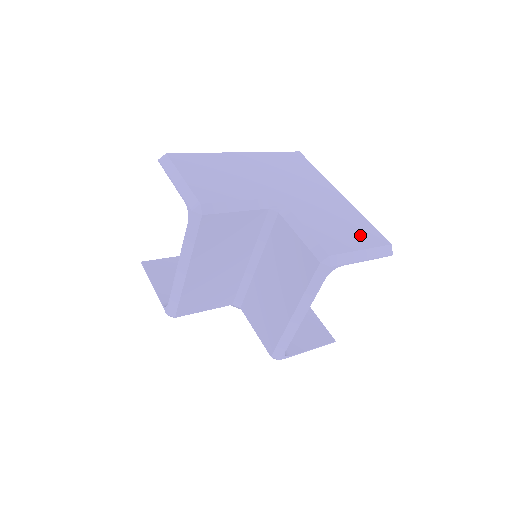
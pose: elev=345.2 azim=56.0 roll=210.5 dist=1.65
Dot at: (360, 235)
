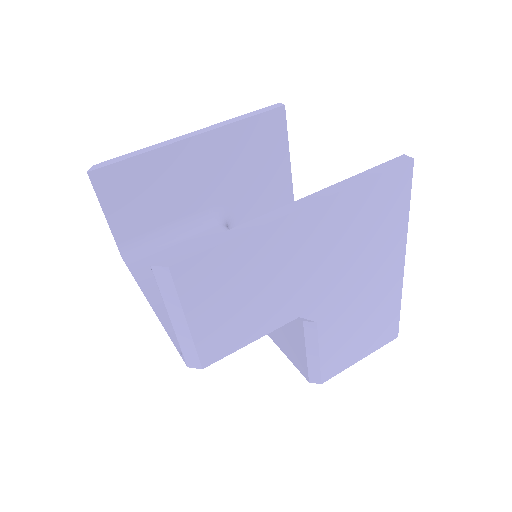
Dot at: (374, 338)
